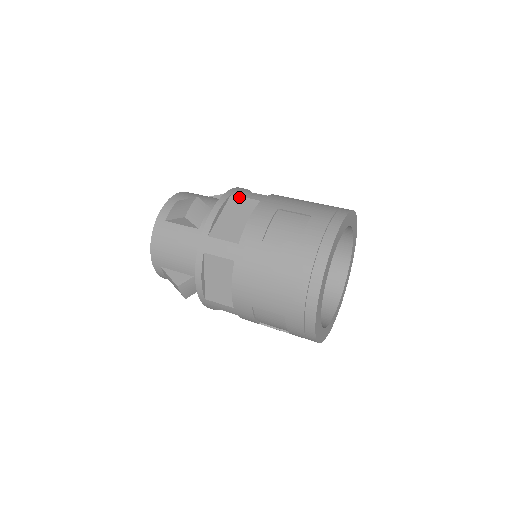
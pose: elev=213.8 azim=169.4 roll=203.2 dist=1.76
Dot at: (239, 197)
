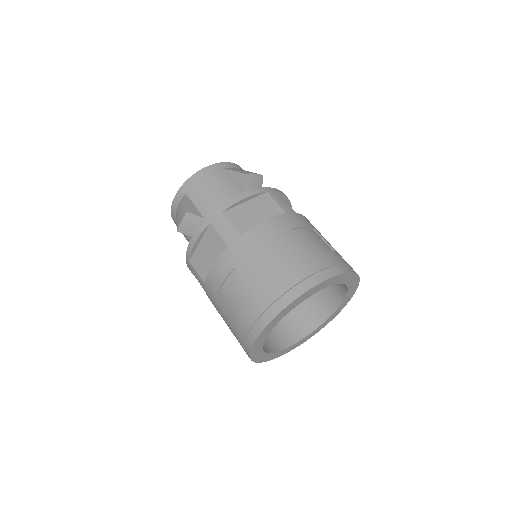
Dot at: (215, 230)
